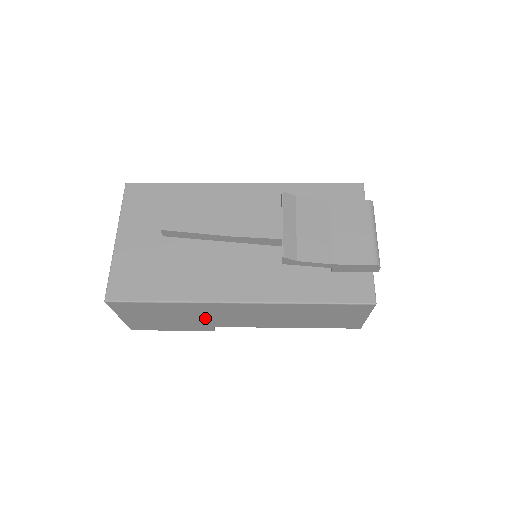
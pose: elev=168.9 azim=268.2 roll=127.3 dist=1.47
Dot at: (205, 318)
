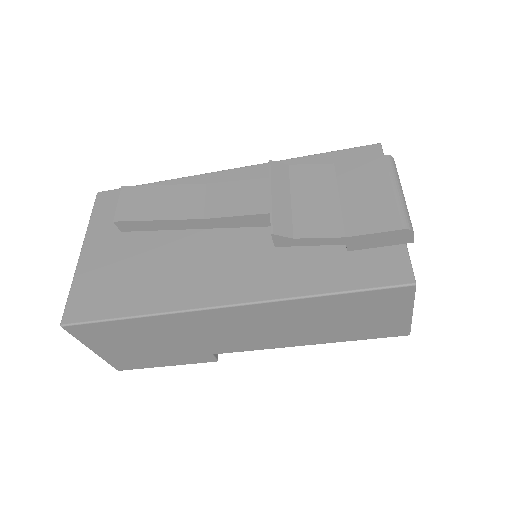
Dot at: (195, 340)
